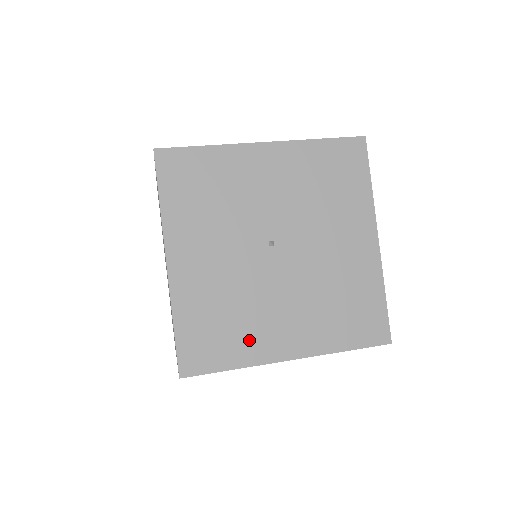
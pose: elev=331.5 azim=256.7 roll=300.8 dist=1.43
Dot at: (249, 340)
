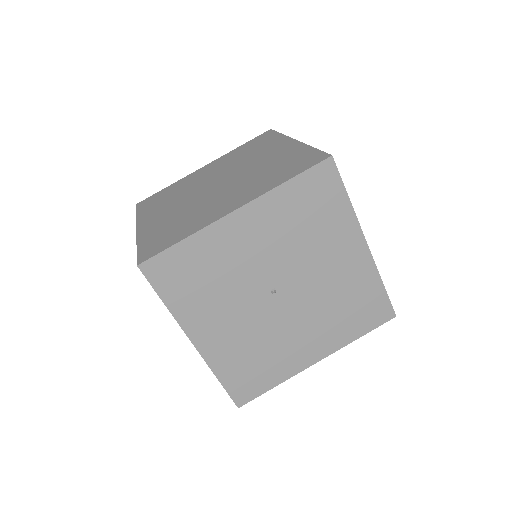
Dot at: (281, 364)
